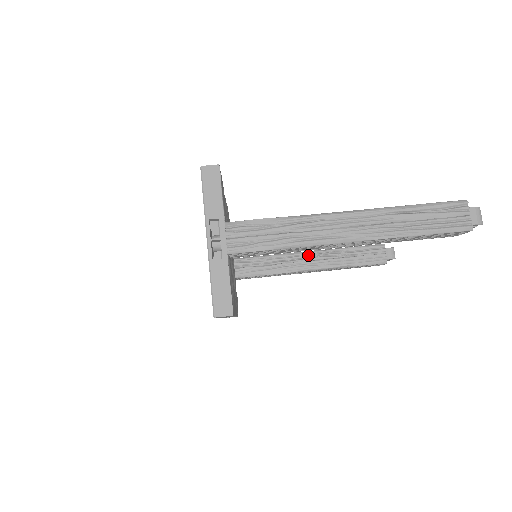
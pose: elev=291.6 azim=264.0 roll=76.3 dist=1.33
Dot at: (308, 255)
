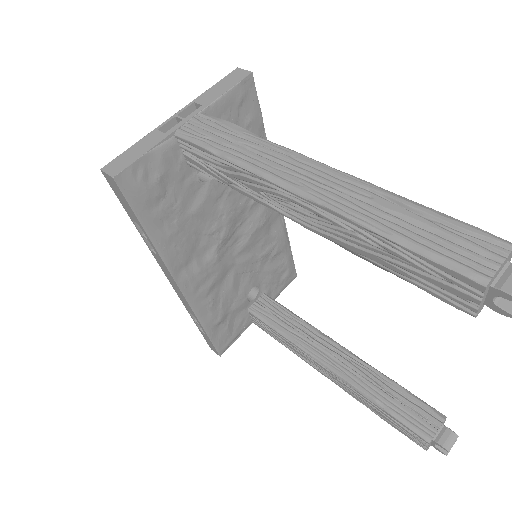
Dot at: (338, 349)
